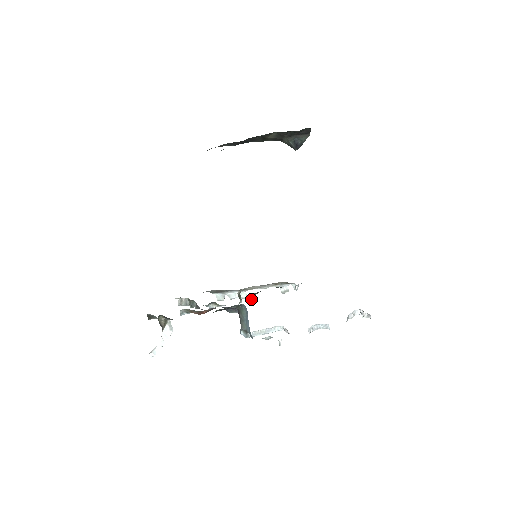
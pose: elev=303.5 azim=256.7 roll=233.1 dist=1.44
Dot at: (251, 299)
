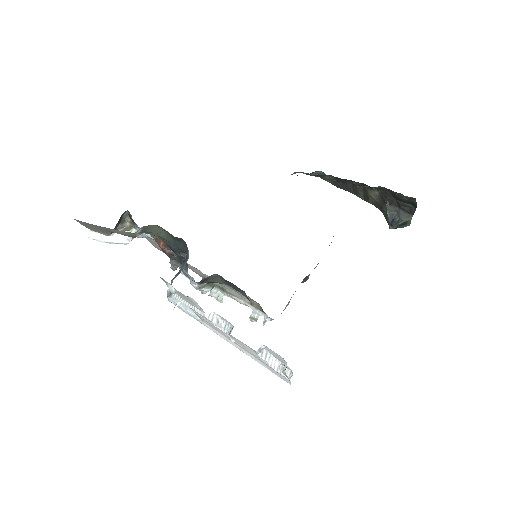
Dot at: (212, 281)
